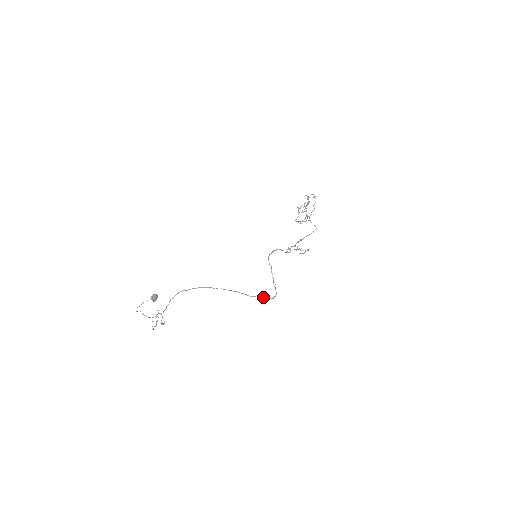
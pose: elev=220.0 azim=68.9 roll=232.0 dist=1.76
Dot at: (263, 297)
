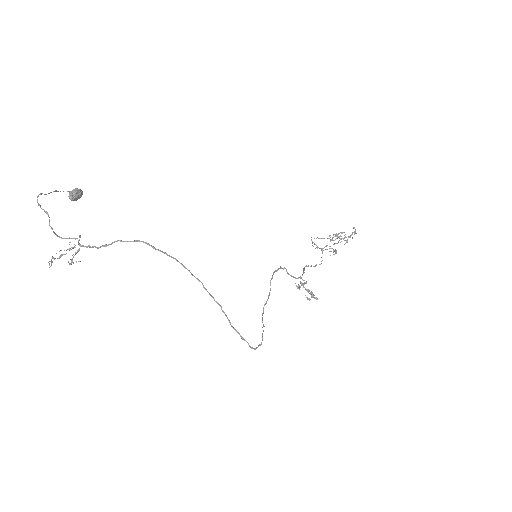
Dot at: occluded
